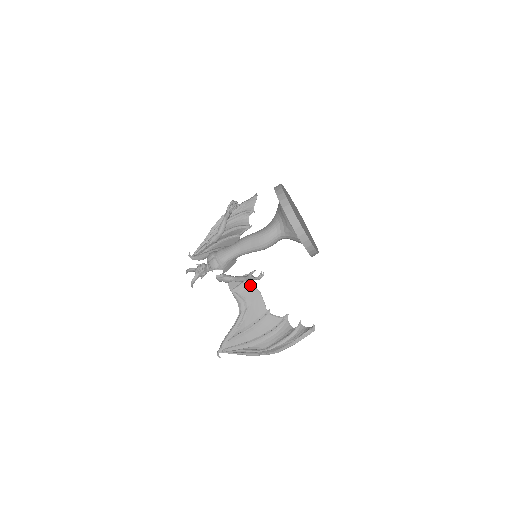
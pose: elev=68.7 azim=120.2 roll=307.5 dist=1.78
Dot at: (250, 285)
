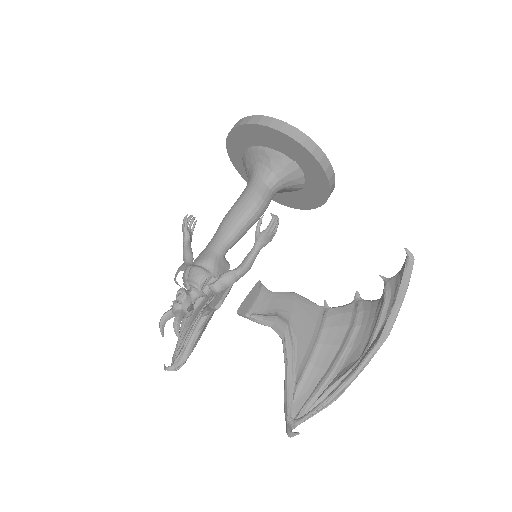
Dot at: (272, 293)
